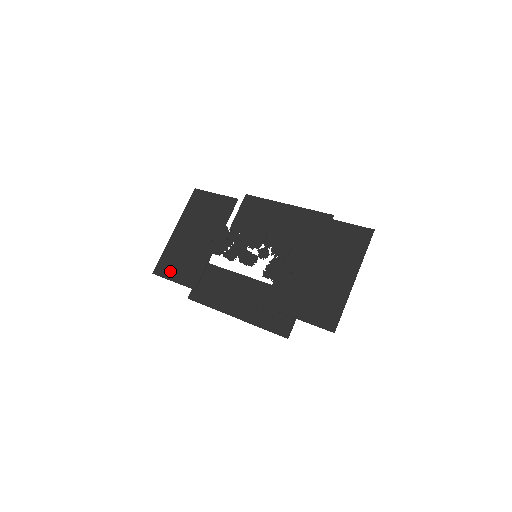
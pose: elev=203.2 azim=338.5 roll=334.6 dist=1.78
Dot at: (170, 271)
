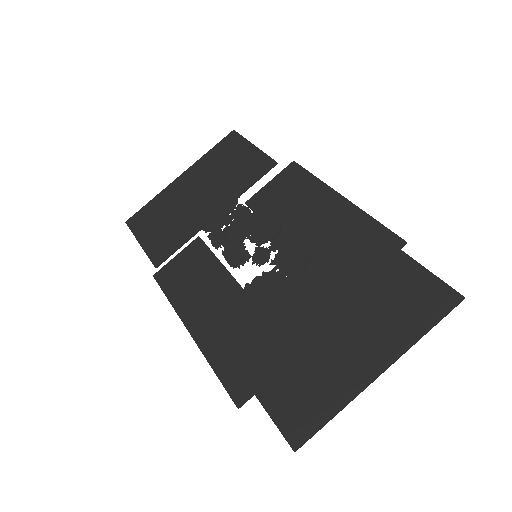
Dot at: (144, 228)
